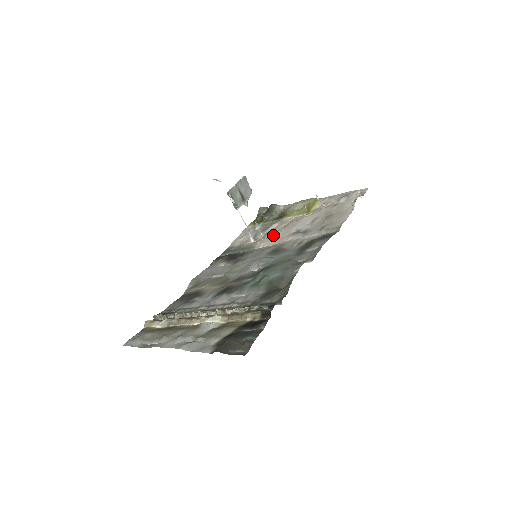
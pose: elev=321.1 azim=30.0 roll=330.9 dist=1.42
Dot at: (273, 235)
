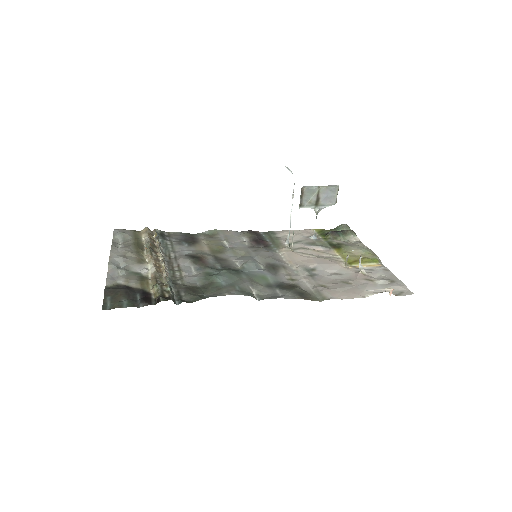
Dot at: (301, 254)
